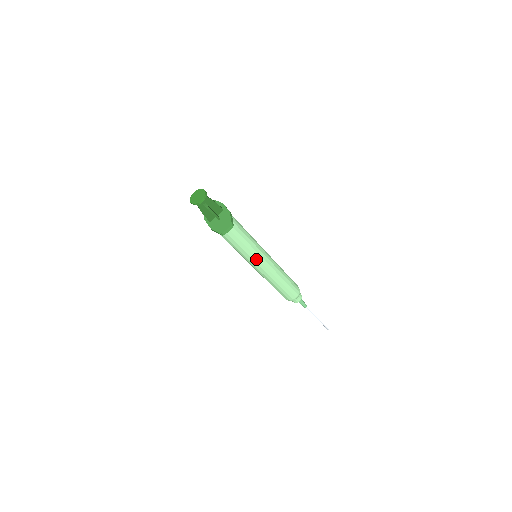
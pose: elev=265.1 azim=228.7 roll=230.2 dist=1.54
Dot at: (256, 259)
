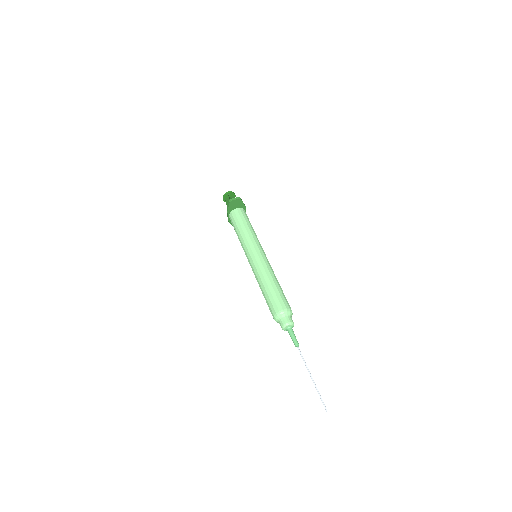
Dot at: (253, 247)
